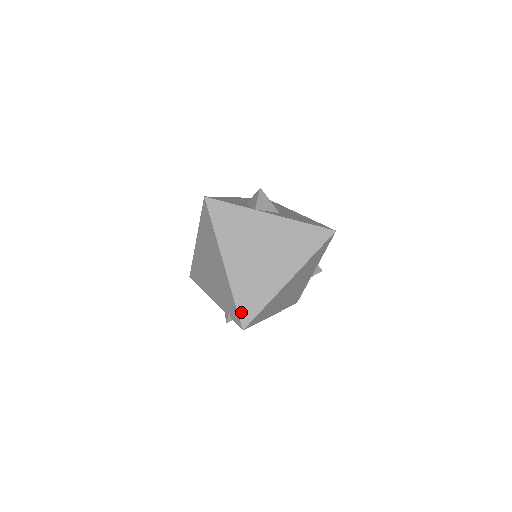
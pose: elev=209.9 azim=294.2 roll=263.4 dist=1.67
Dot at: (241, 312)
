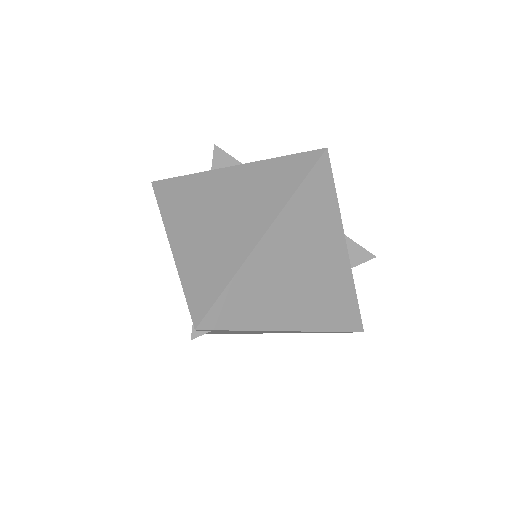
Dot at: (192, 303)
